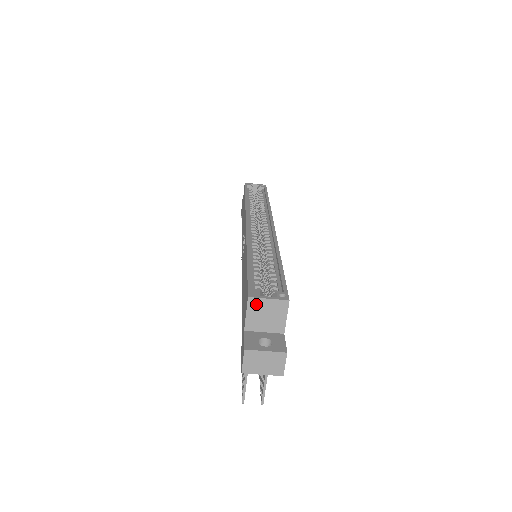
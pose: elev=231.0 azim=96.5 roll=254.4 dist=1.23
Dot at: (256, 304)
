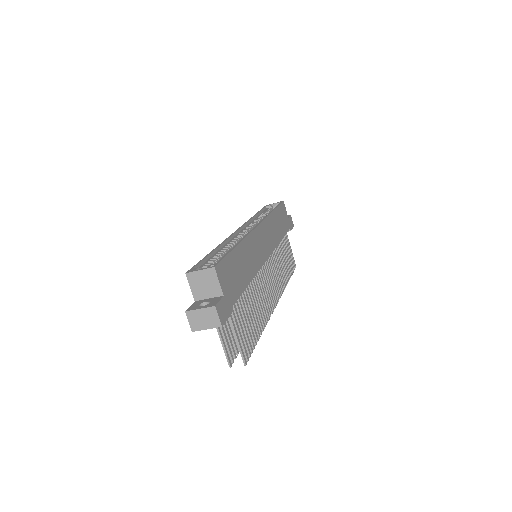
Dot at: (193, 277)
